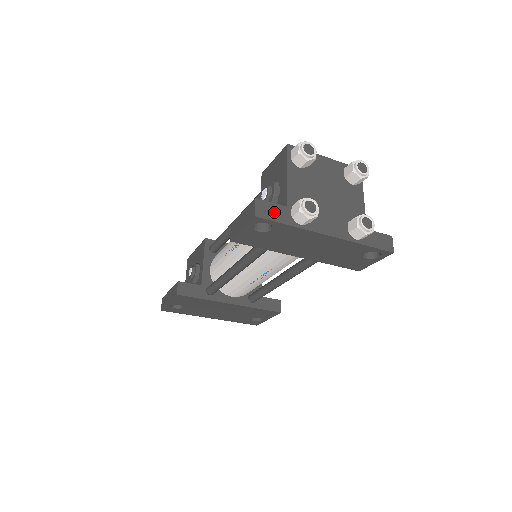
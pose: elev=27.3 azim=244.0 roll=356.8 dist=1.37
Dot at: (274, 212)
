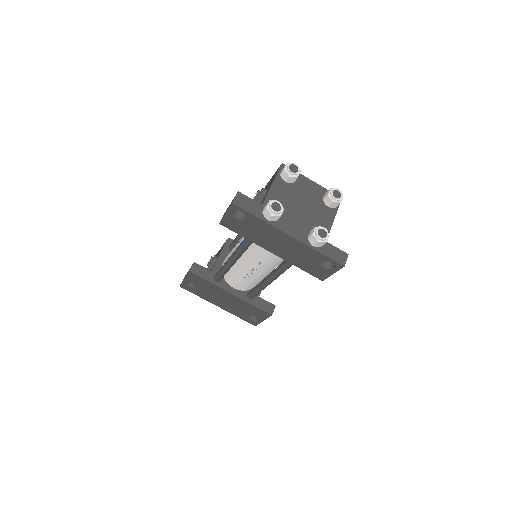
Dot at: (249, 205)
